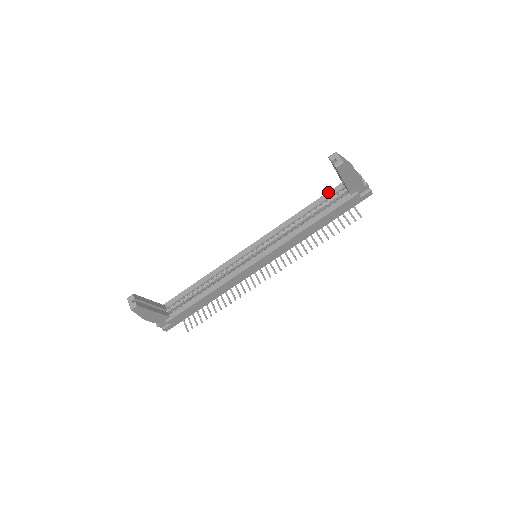
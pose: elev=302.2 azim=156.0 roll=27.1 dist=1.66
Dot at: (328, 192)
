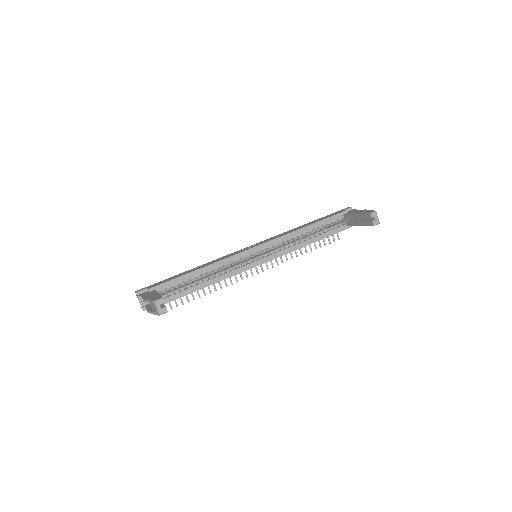
Dot at: (331, 217)
